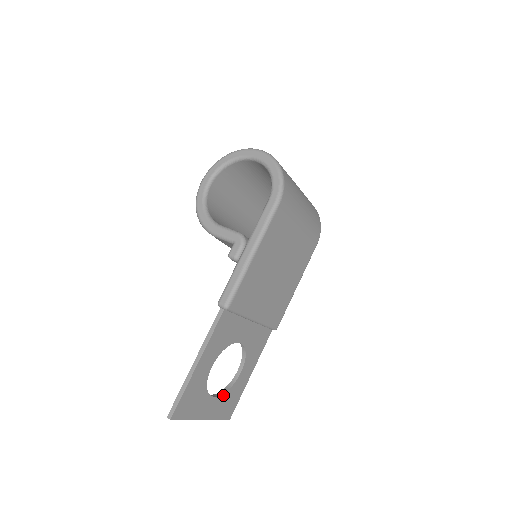
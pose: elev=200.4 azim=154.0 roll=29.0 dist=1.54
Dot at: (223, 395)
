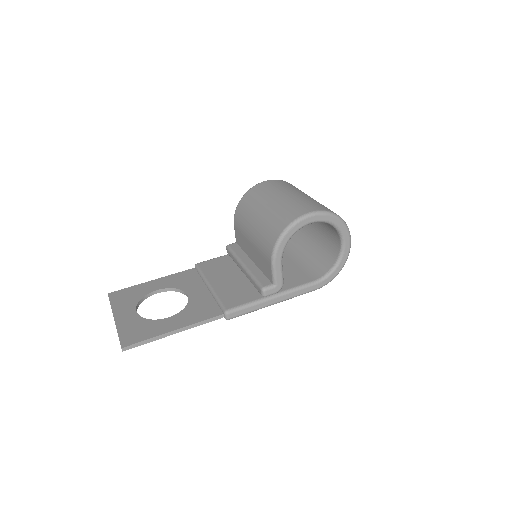
Dot at: (137, 306)
